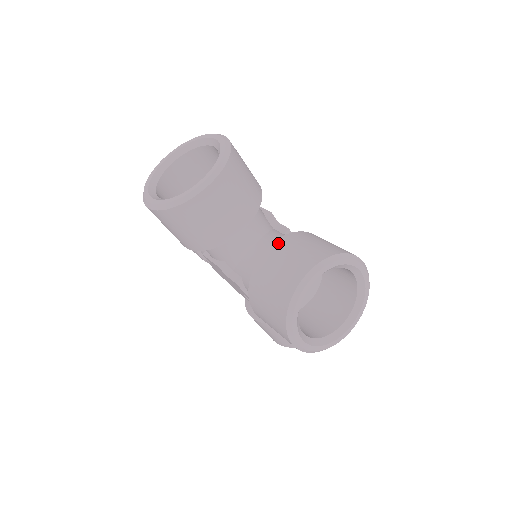
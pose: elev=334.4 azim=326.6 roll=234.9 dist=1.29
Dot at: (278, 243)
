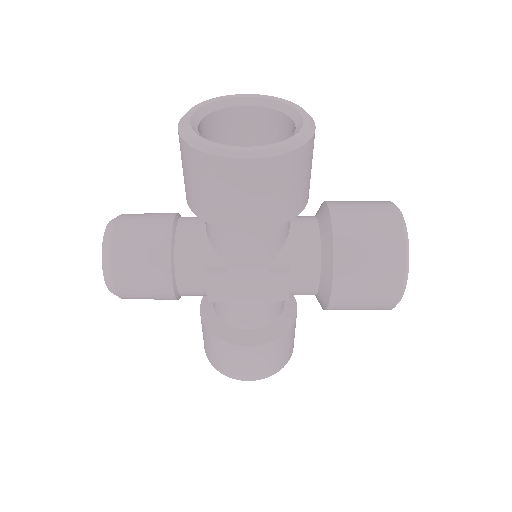
Dot at: (335, 206)
